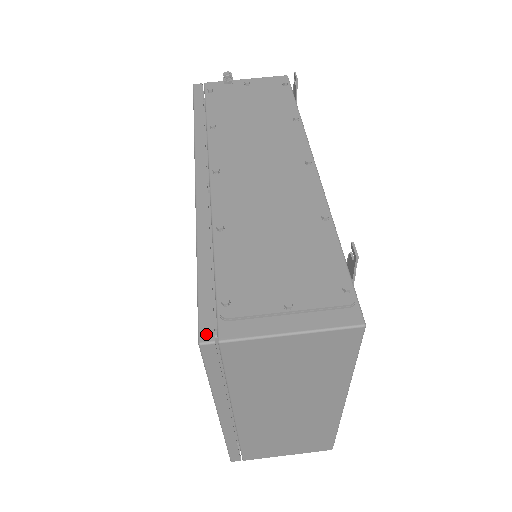
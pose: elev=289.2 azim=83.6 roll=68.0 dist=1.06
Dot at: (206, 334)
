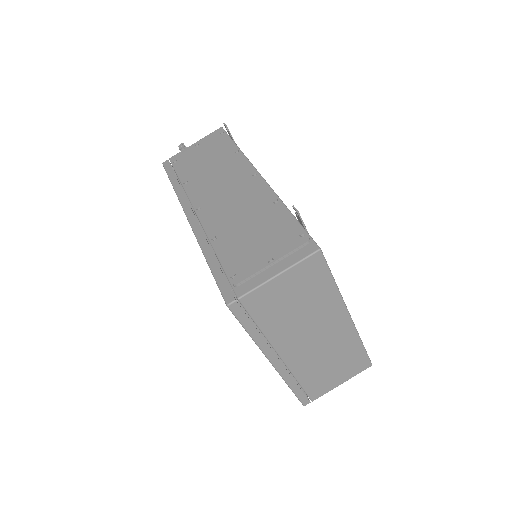
Dot at: (229, 299)
